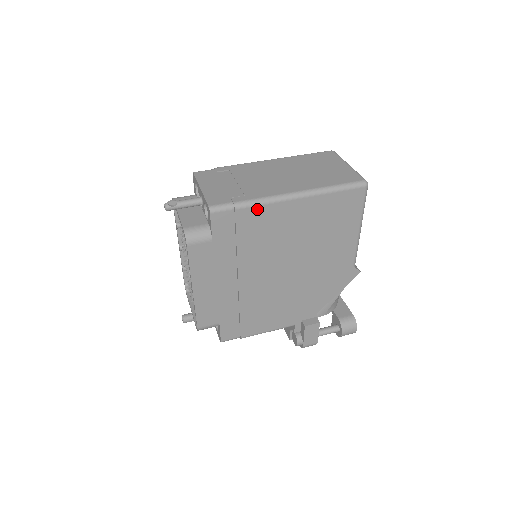
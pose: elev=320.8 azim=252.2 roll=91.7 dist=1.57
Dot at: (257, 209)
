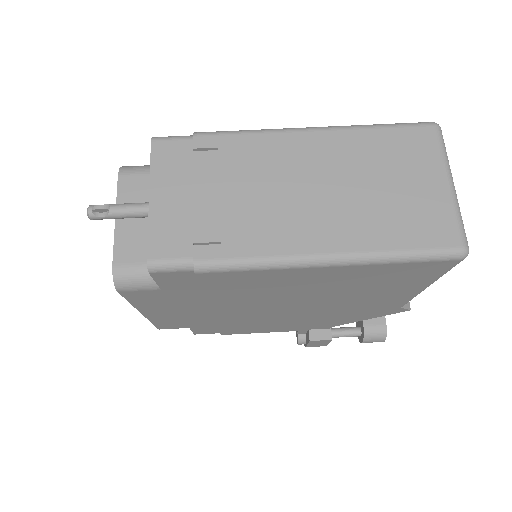
Dot at: (238, 273)
